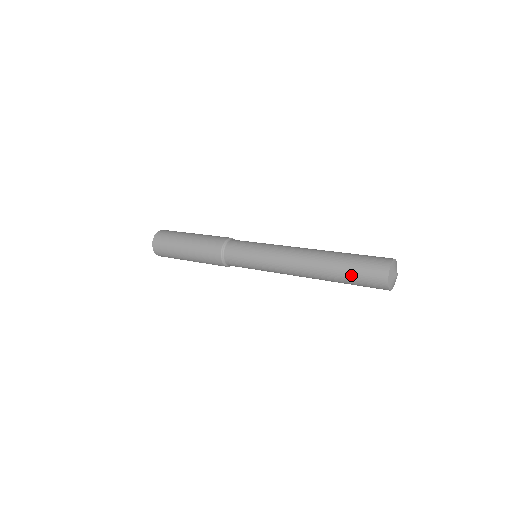
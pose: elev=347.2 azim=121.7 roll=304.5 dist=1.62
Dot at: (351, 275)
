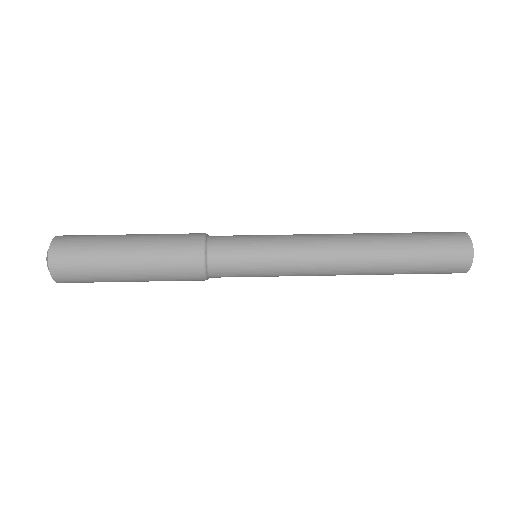
Dot at: (423, 250)
